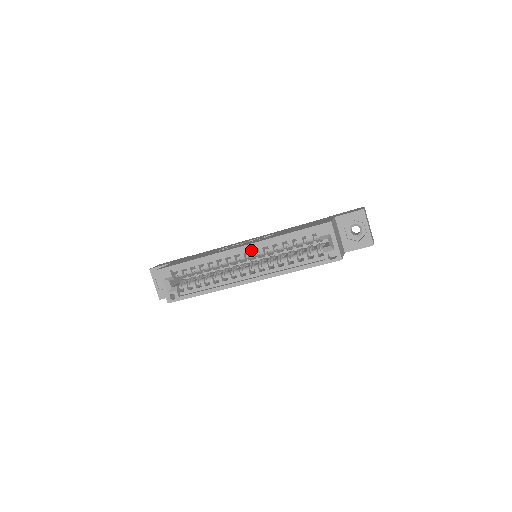
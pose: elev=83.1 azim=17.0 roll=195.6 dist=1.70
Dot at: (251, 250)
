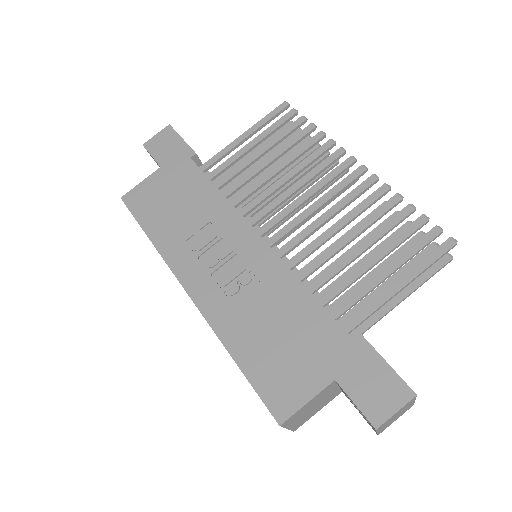
Dot at: occluded
